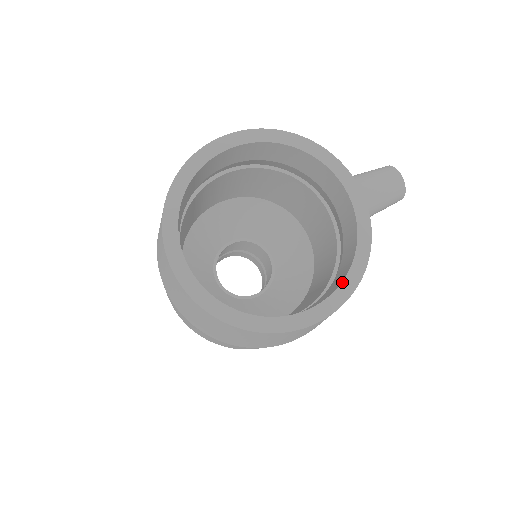
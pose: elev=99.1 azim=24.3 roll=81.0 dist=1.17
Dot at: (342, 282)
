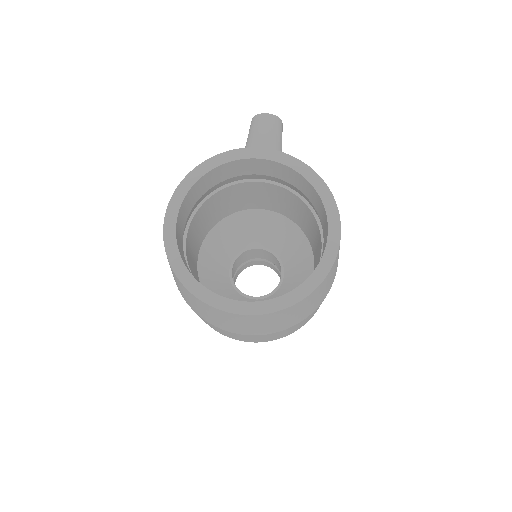
Dot at: (322, 200)
